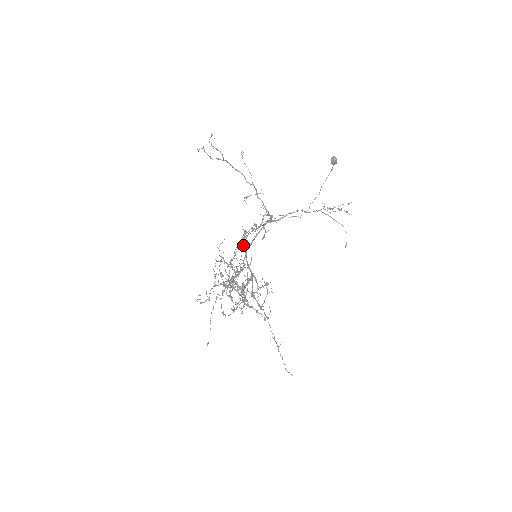
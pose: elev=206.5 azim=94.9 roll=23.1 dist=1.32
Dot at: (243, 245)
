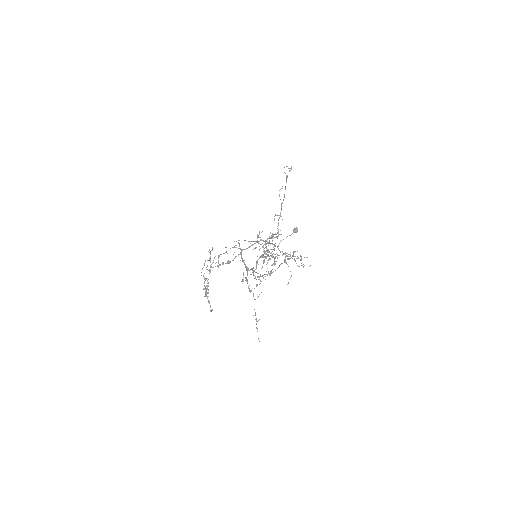
Dot at: (269, 241)
